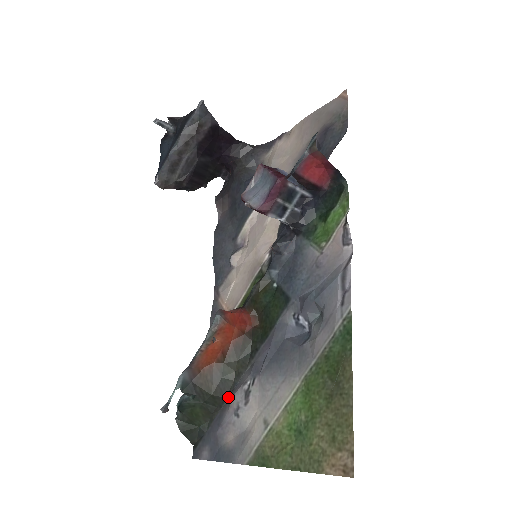
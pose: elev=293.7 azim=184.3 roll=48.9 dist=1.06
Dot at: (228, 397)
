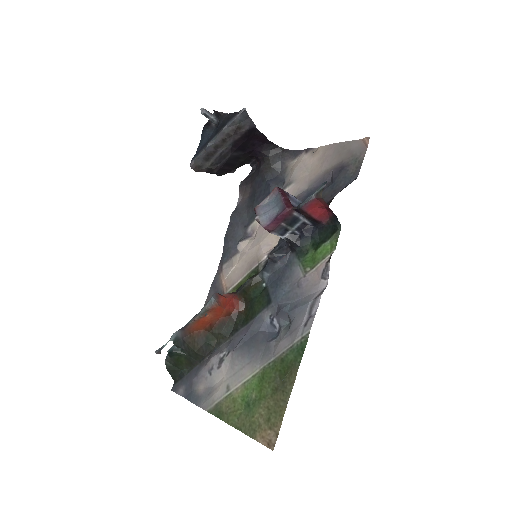
Dot at: (207, 357)
